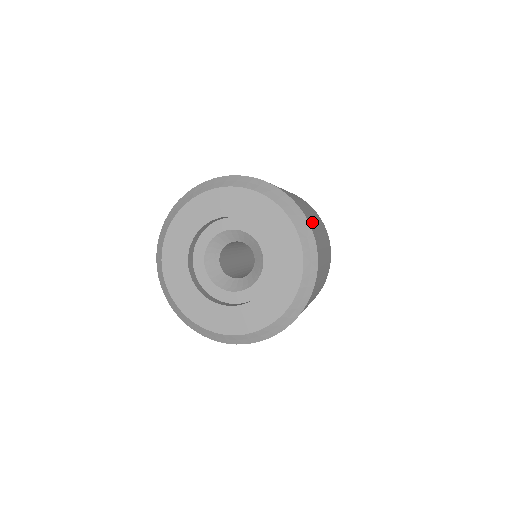
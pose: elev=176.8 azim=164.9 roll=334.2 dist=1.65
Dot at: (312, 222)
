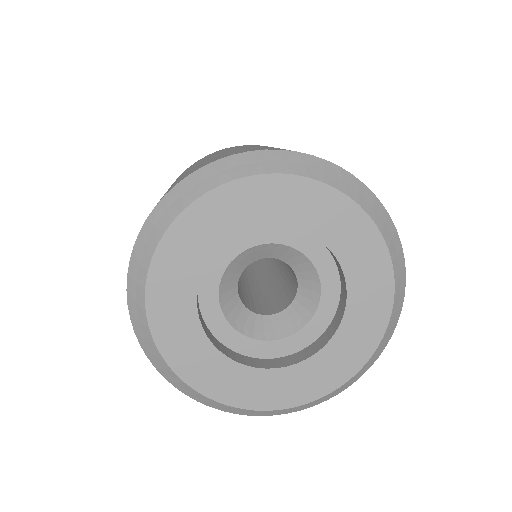
Dot at: occluded
